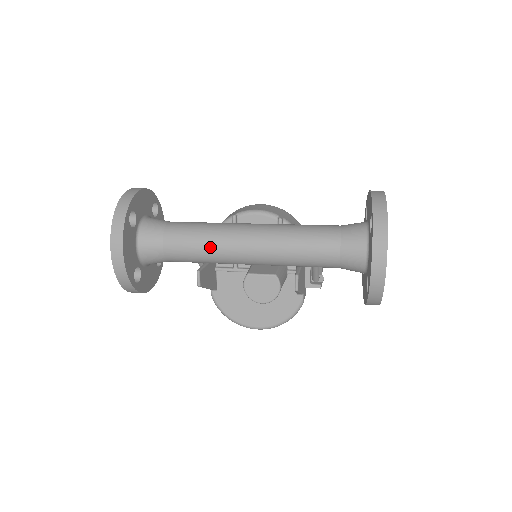
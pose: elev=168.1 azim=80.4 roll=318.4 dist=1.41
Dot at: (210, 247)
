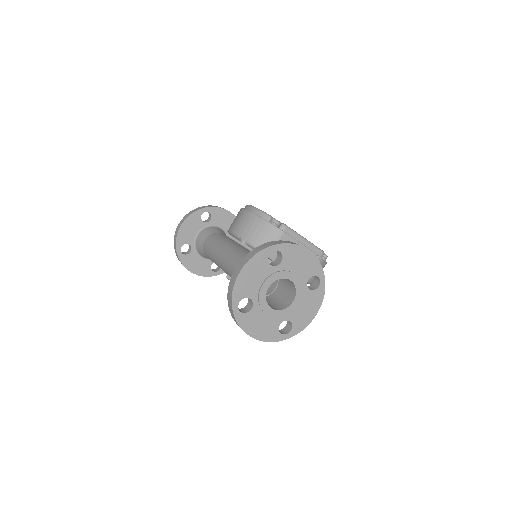
Dot at: occluded
